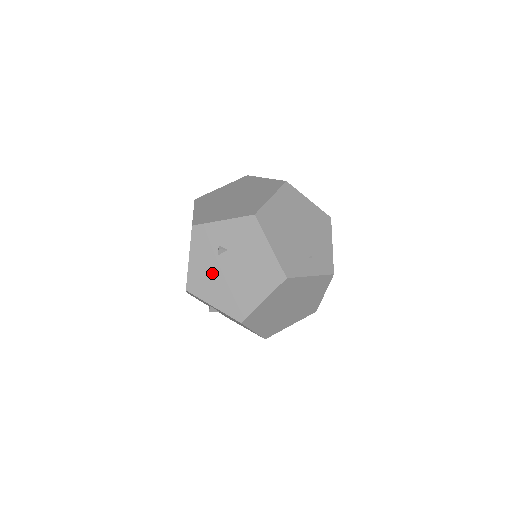
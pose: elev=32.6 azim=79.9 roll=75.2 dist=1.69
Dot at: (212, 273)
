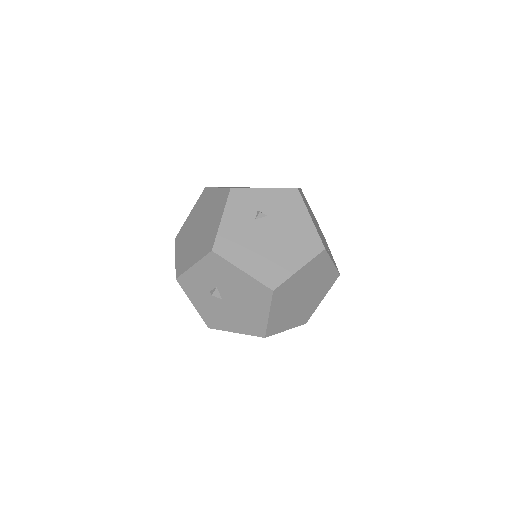
Dot at: (246, 236)
